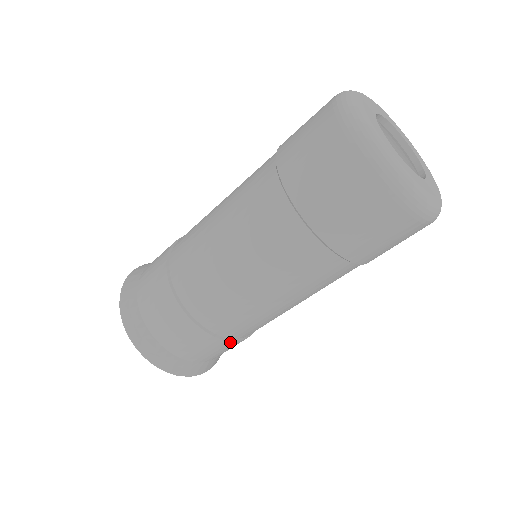
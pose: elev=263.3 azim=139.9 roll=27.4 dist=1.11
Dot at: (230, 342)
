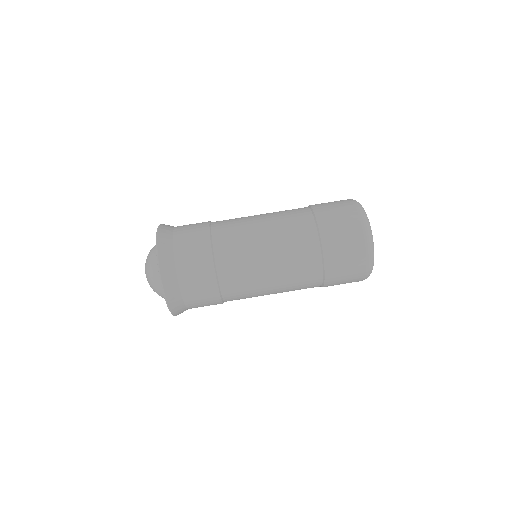
Dot at: (220, 301)
